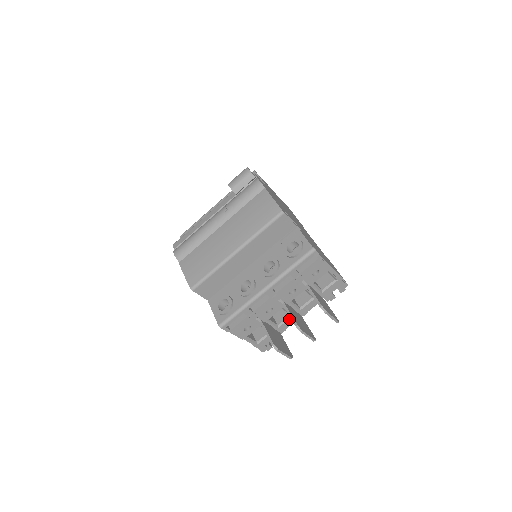
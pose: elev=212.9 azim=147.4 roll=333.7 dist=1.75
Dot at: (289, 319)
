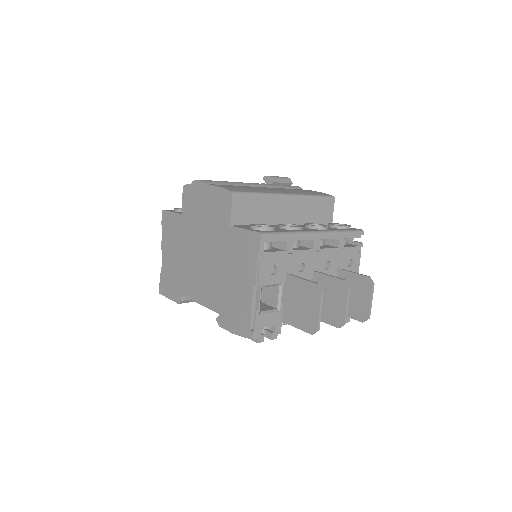
Dot at: occluded
